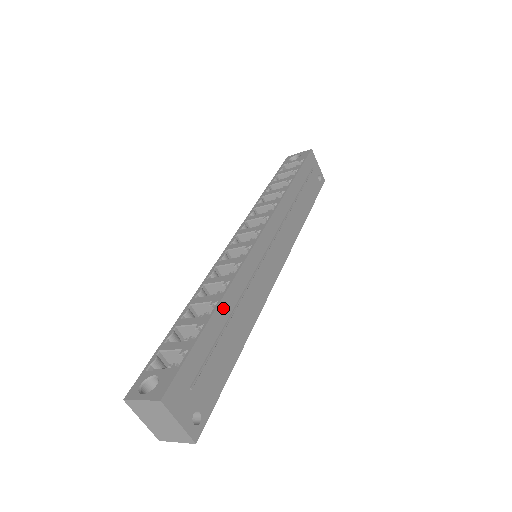
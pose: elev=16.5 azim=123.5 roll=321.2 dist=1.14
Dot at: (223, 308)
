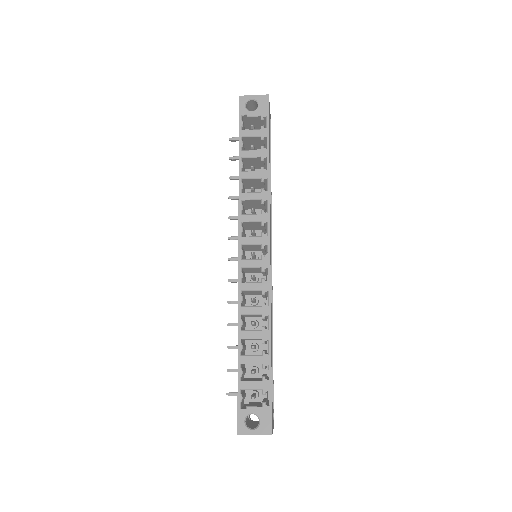
Dot at: (271, 341)
